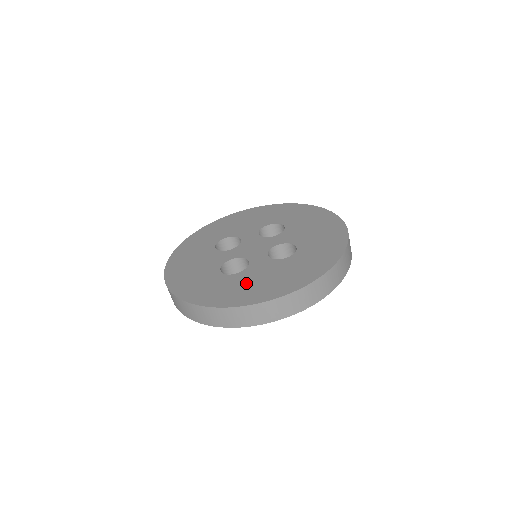
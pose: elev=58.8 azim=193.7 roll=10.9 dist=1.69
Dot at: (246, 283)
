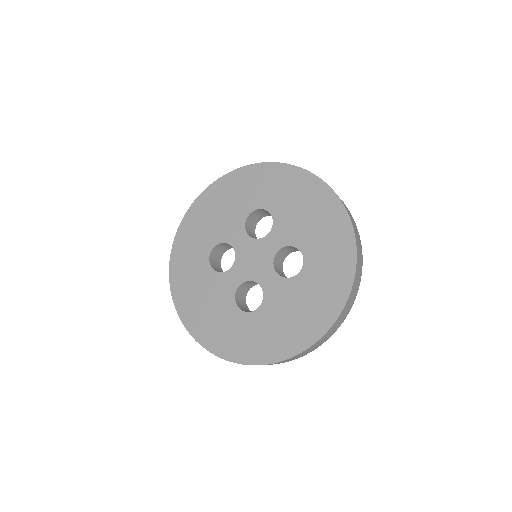
Dot at: (275, 323)
